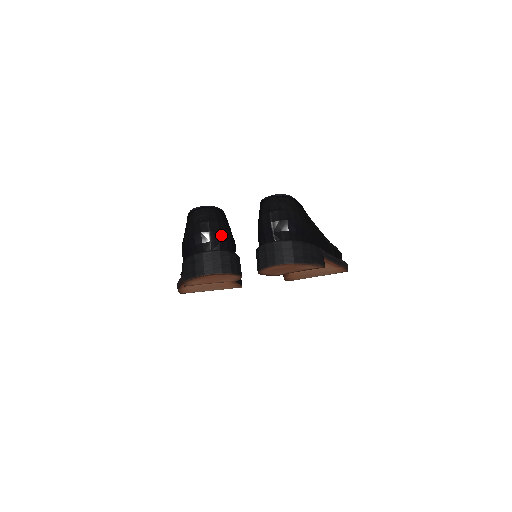
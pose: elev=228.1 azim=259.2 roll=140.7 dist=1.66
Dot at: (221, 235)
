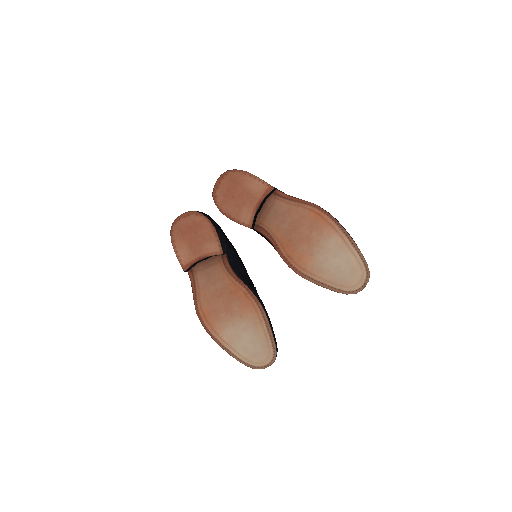
Dot at: occluded
